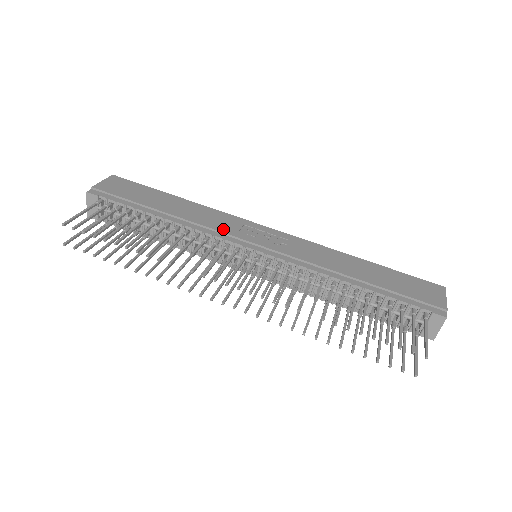
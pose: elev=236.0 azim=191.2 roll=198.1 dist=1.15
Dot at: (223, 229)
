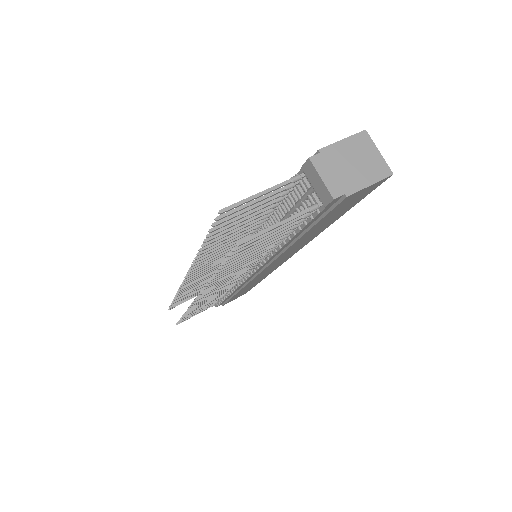
Dot at: occluded
